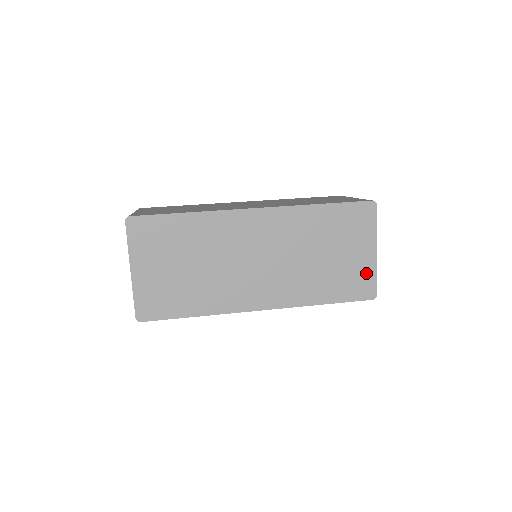
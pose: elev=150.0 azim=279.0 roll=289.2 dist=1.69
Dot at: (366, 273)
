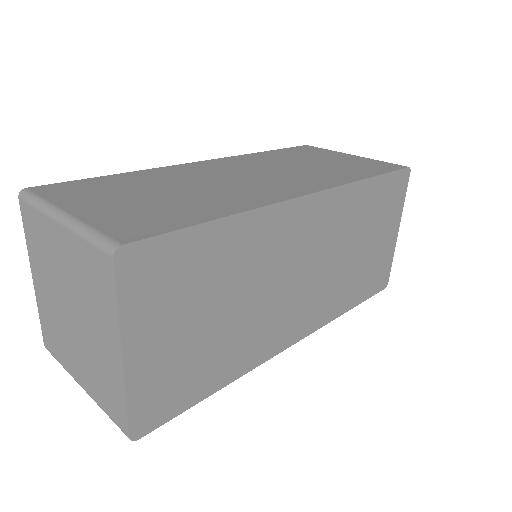
Dot at: (386, 259)
